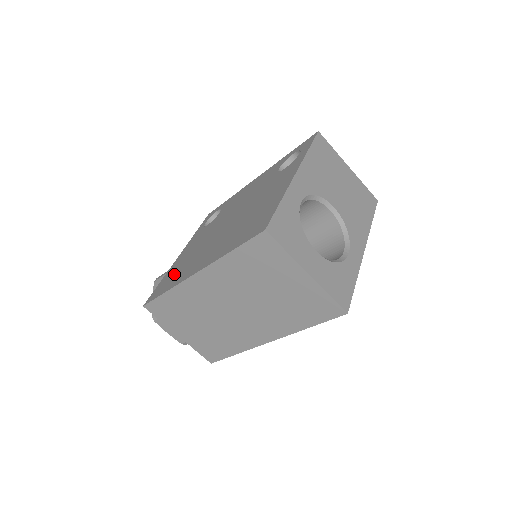
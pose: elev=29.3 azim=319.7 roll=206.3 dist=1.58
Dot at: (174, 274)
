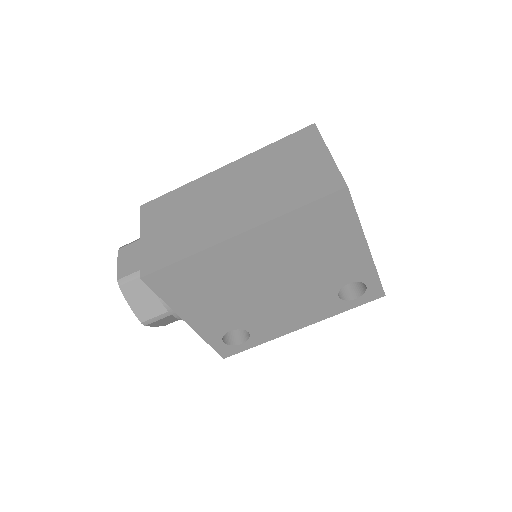
Dot at: occluded
